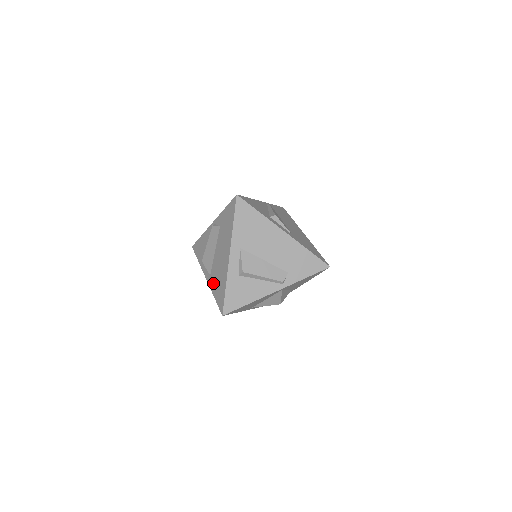
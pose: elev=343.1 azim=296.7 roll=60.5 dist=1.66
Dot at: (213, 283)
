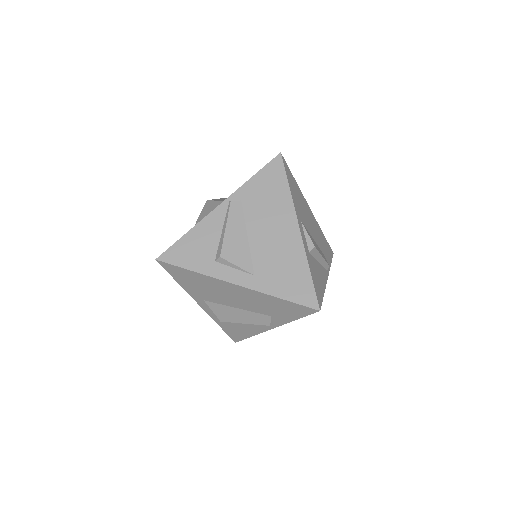
Dot at: occluded
